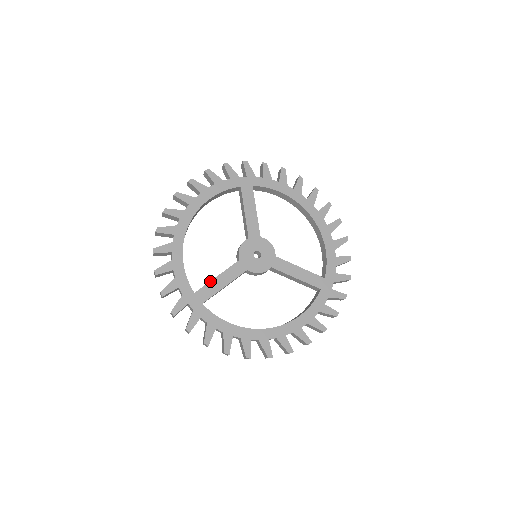
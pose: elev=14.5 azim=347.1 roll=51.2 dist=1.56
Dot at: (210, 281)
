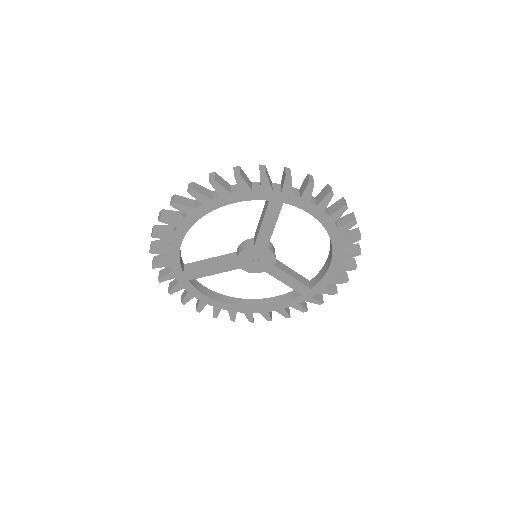
Dot at: (201, 268)
